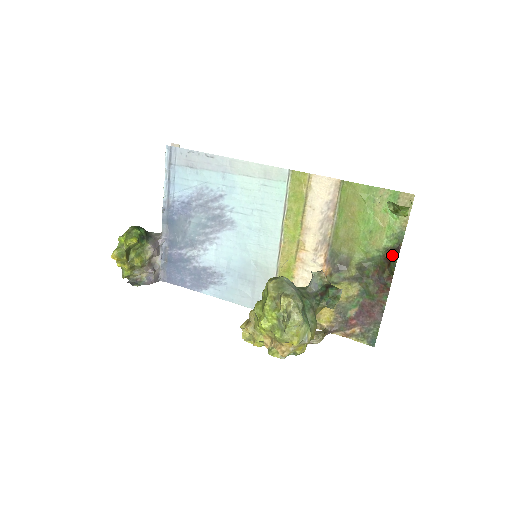
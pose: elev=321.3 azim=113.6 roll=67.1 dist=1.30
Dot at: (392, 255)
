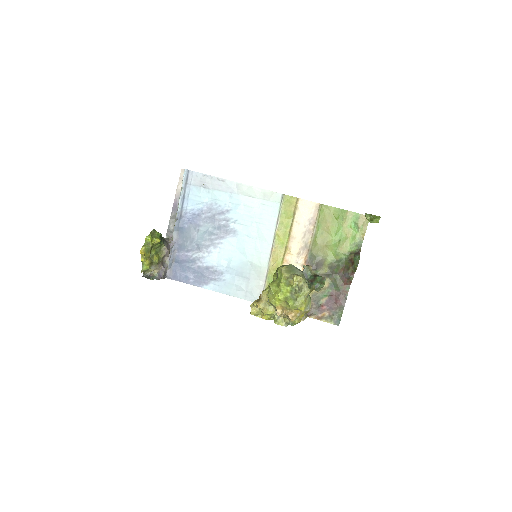
Dot at: (355, 257)
